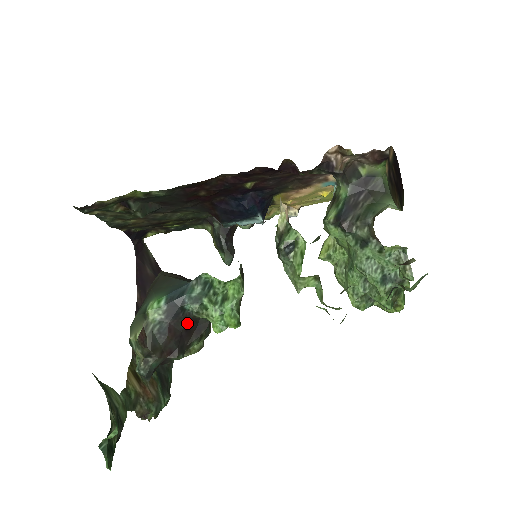
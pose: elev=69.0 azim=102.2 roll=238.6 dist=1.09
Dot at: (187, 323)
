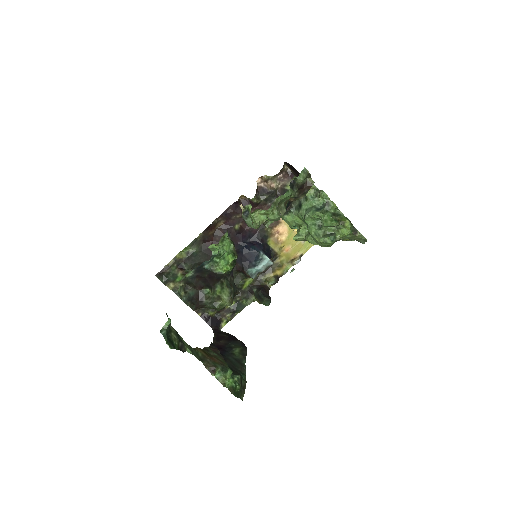
Dot at: (209, 274)
